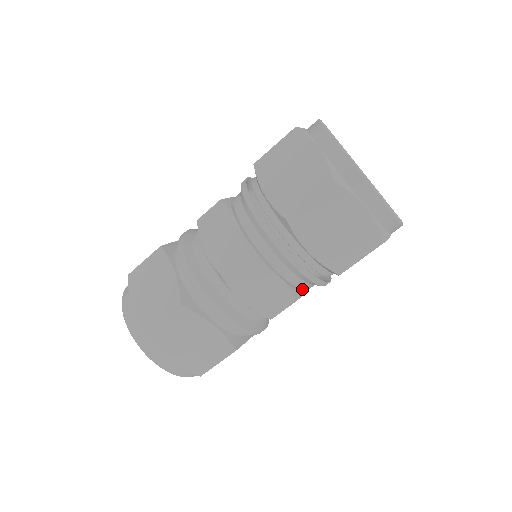
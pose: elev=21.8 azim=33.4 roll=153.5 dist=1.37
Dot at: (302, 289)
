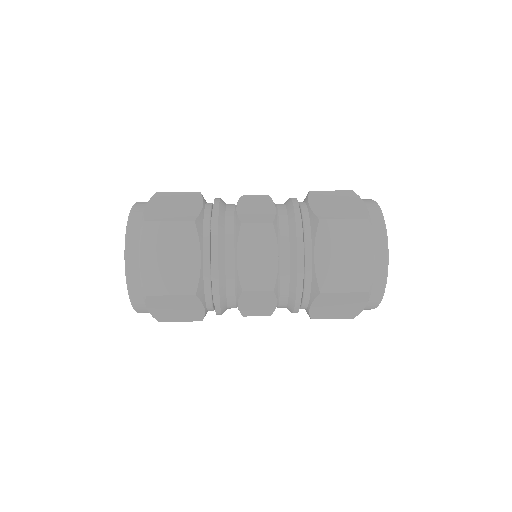
Dot at: (280, 291)
